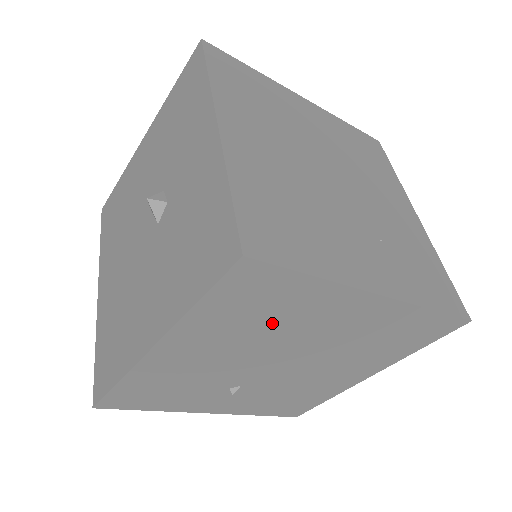
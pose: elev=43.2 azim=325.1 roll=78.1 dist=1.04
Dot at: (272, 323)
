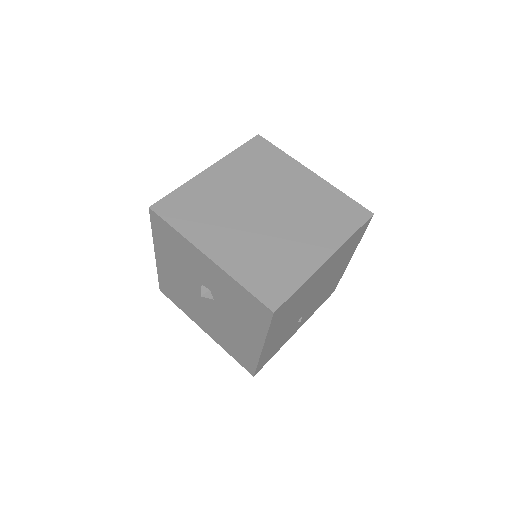
Dot at: (297, 303)
